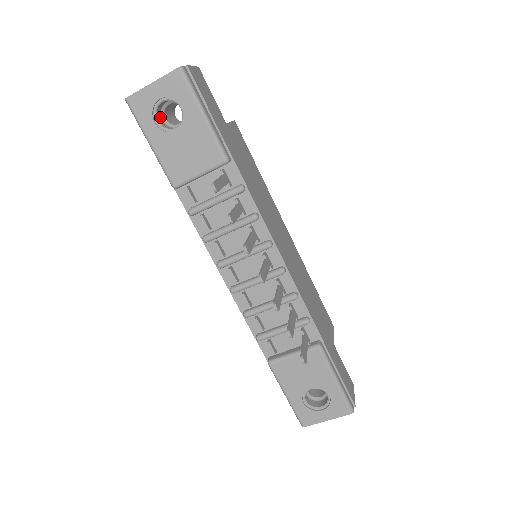
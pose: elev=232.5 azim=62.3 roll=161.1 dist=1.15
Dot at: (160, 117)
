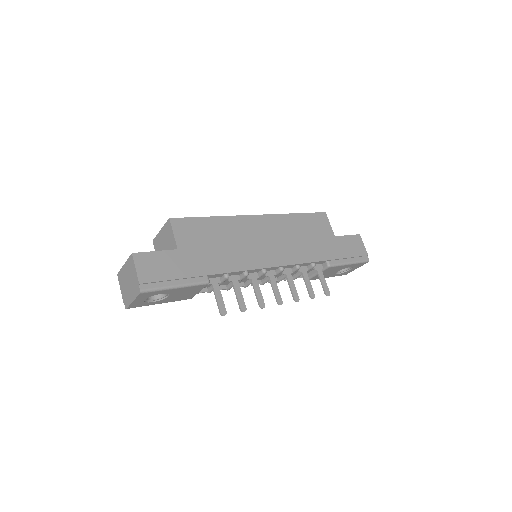
Dot at: occluded
